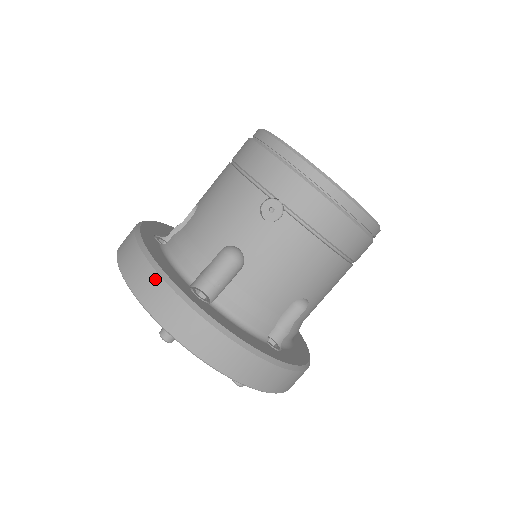
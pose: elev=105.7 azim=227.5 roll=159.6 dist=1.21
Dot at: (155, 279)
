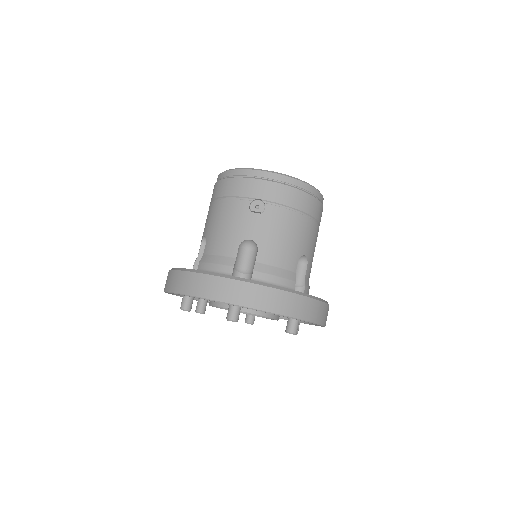
Dot at: (210, 279)
